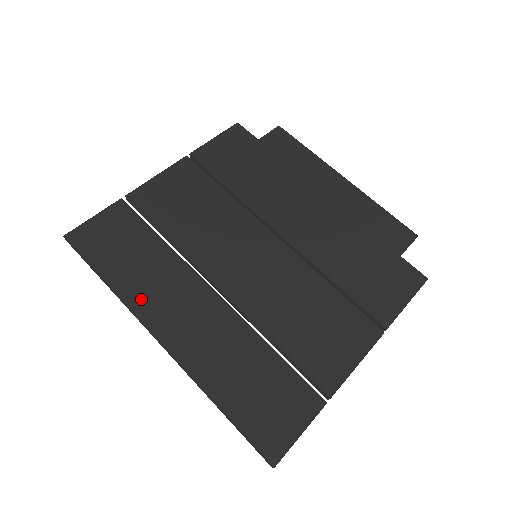
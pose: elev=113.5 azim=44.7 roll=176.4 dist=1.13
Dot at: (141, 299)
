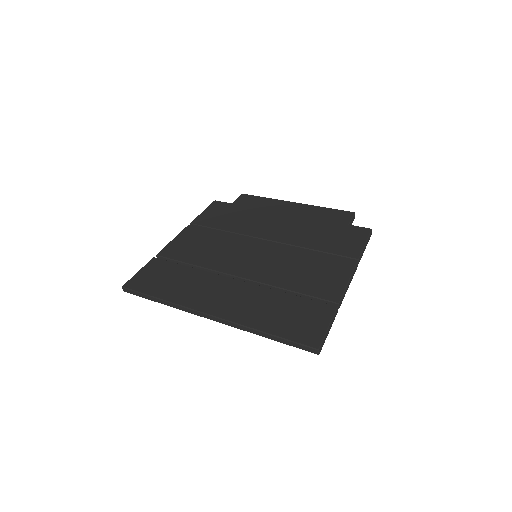
Dot at: (188, 299)
